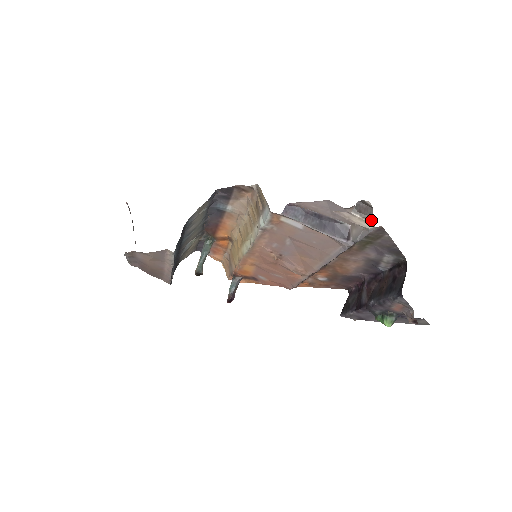
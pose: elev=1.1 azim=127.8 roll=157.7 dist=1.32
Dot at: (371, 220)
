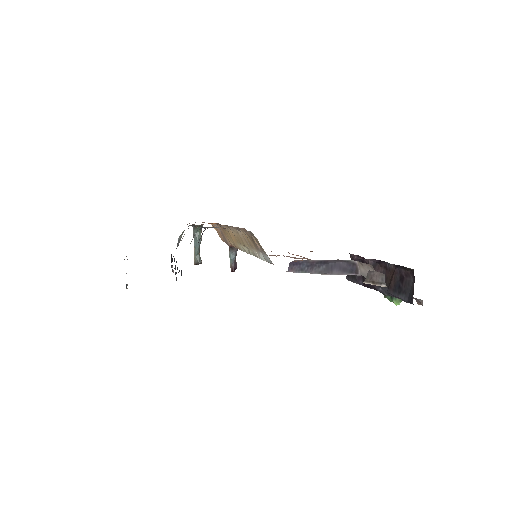
Dot at: (384, 285)
